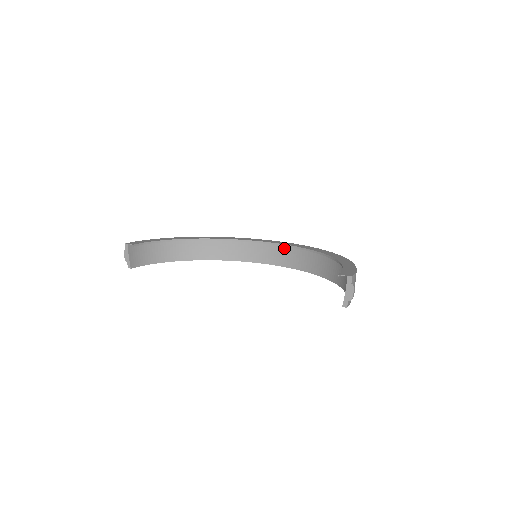
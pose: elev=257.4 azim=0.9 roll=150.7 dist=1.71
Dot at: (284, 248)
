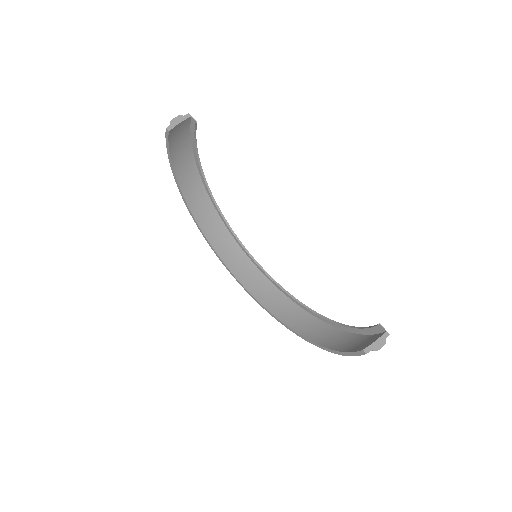
Dot at: (262, 279)
